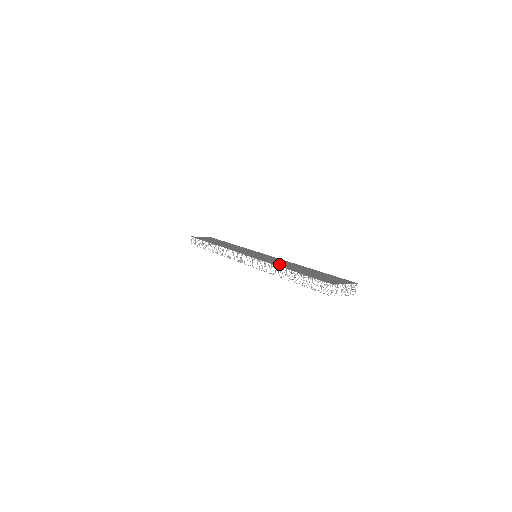
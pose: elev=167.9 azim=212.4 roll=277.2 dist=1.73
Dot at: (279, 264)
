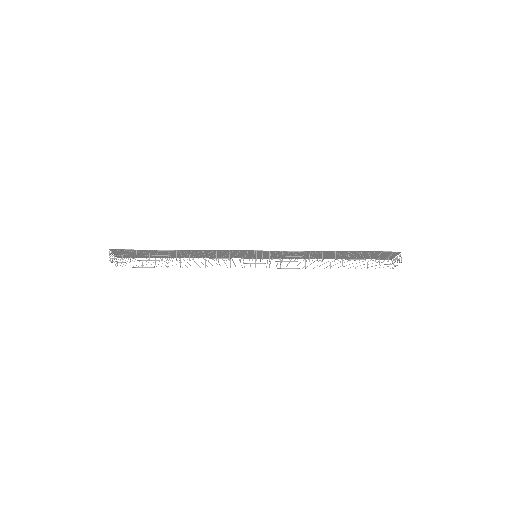
Dot at: (313, 252)
